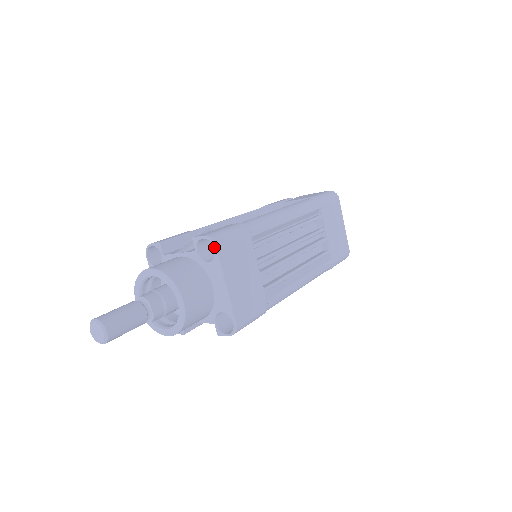
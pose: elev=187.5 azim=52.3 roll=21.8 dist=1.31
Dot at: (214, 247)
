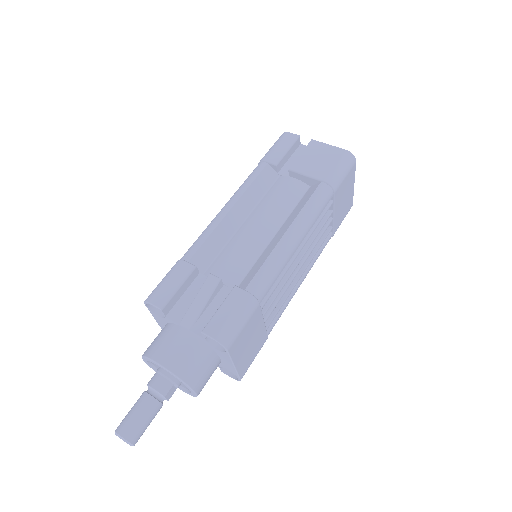
Dot at: (225, 350)
